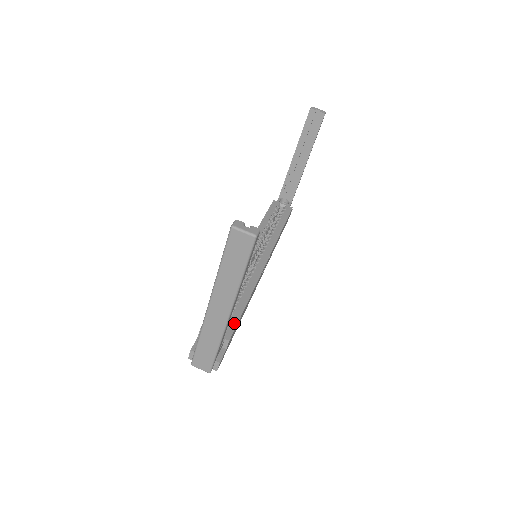
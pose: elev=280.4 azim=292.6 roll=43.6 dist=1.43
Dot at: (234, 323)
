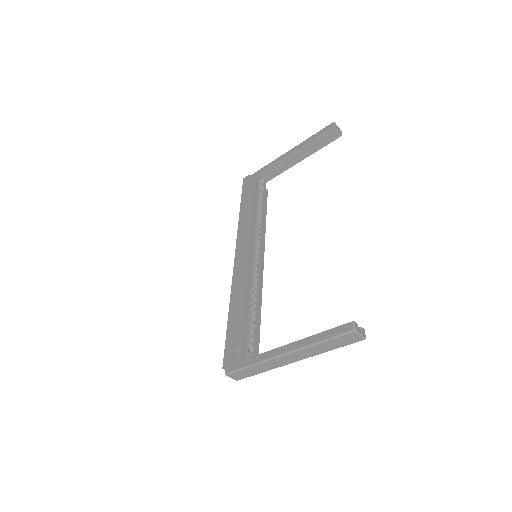
Dot at: (258, 338)
